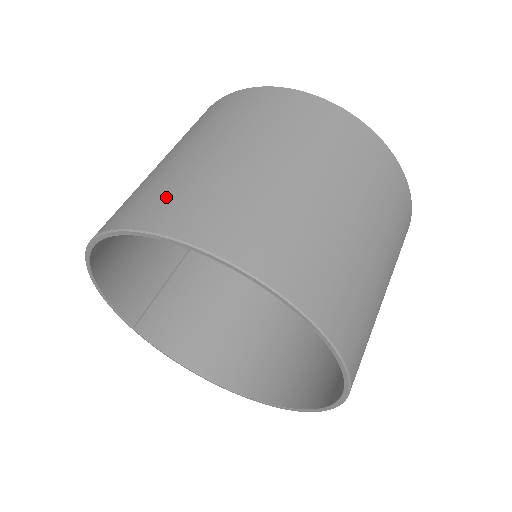
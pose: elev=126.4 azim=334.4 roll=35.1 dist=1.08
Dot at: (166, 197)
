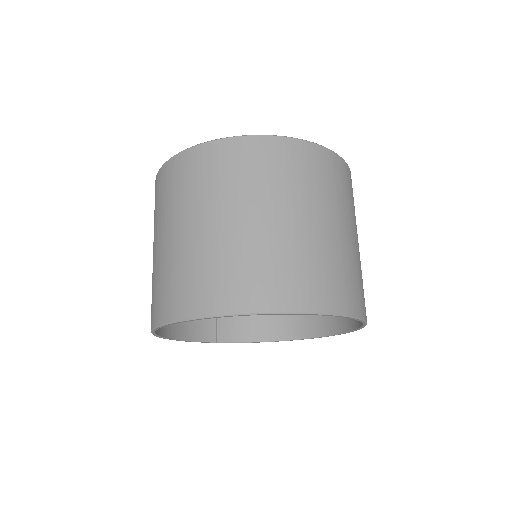
Dot at: (171, 289)
